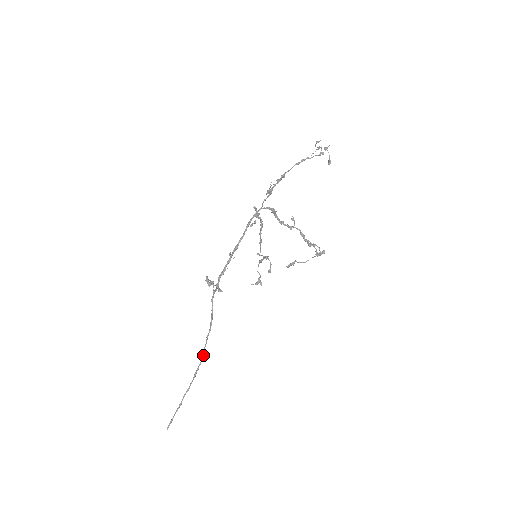
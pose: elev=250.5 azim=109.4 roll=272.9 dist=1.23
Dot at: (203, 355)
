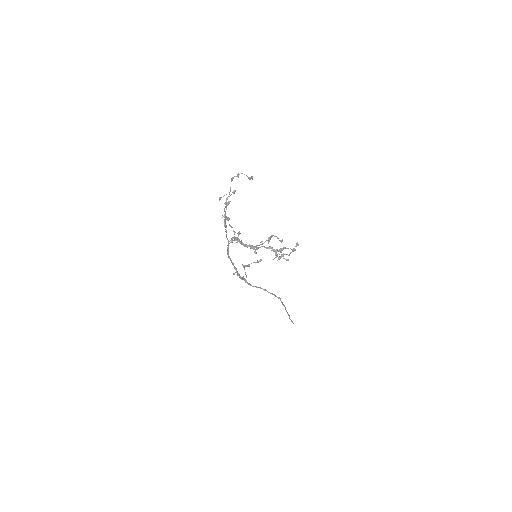
Dot at: (278, 298)
